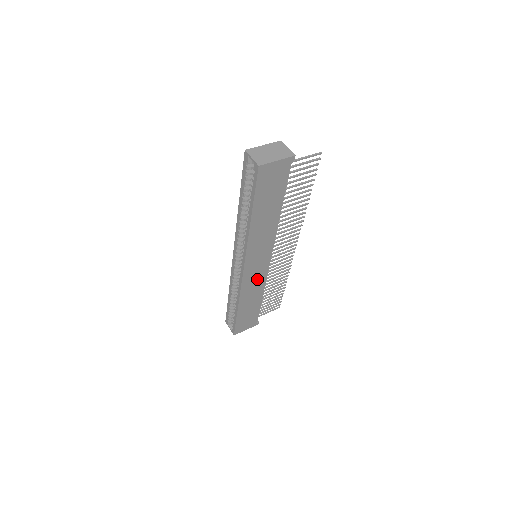
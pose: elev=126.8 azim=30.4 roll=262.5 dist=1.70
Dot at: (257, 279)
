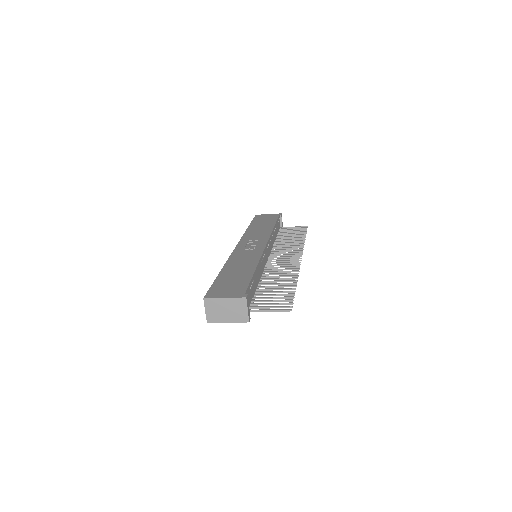
Dot at: occluded
